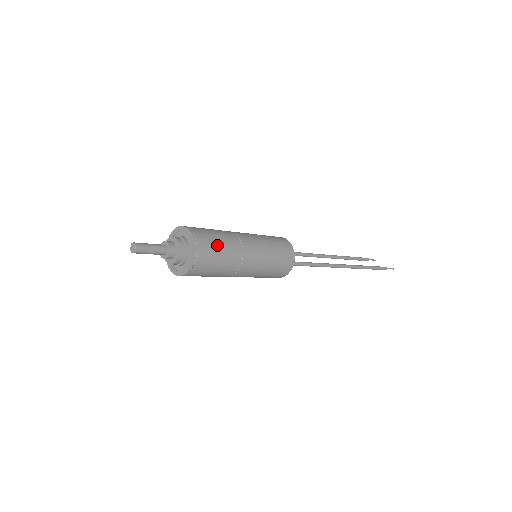
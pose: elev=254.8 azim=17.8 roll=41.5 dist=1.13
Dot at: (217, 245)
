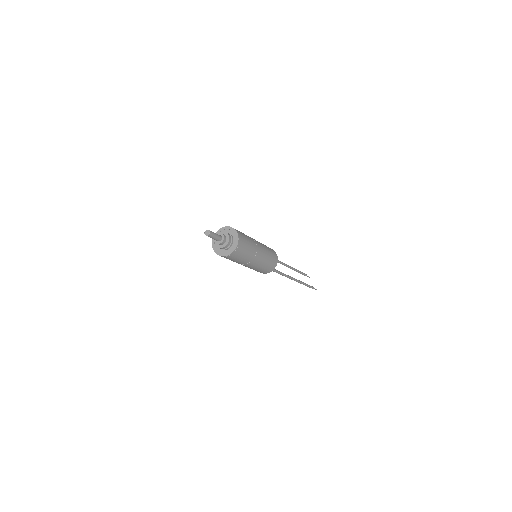
Dot at: (246, 249)
